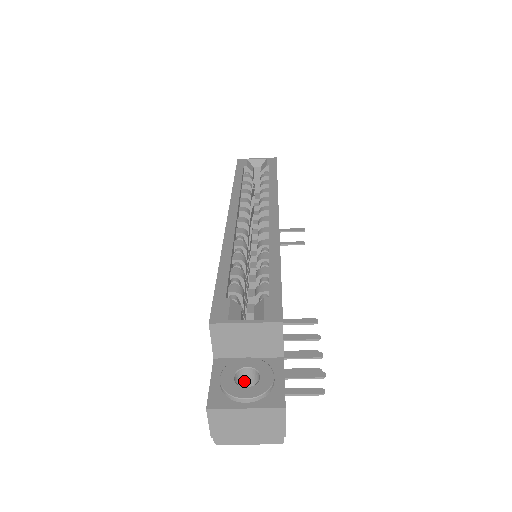
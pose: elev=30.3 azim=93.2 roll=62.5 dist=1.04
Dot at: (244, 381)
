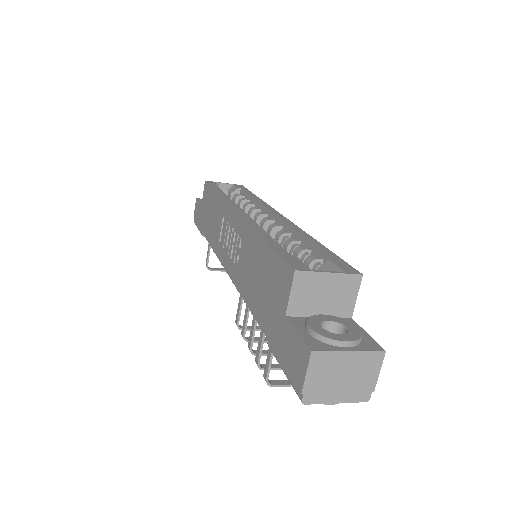
Dot at: occluded
